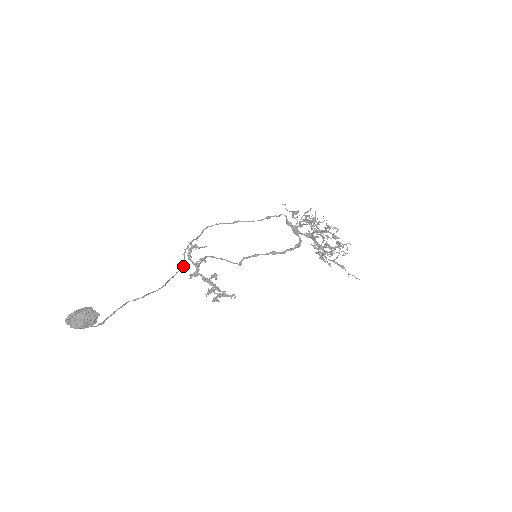
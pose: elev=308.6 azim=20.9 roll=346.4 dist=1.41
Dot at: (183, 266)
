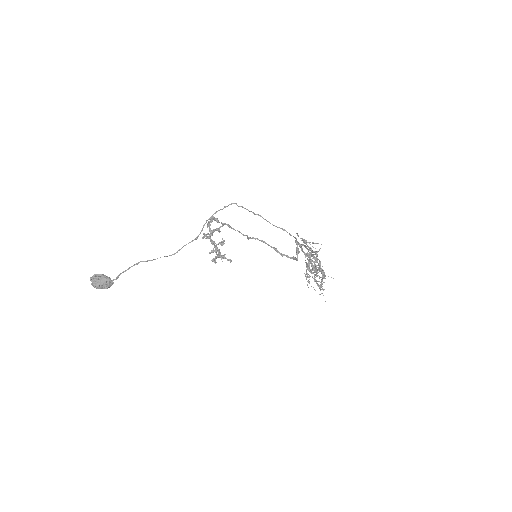
Dot at: occluded
